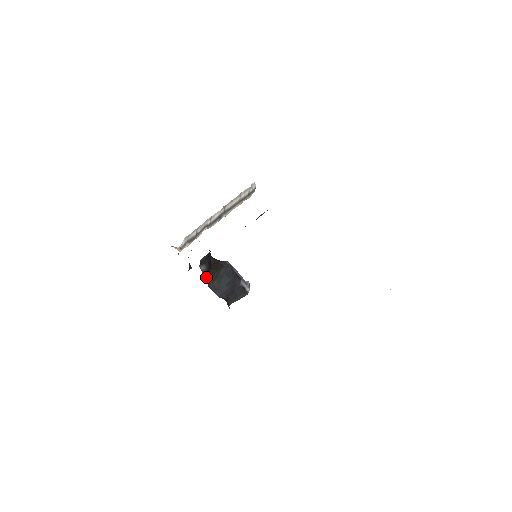
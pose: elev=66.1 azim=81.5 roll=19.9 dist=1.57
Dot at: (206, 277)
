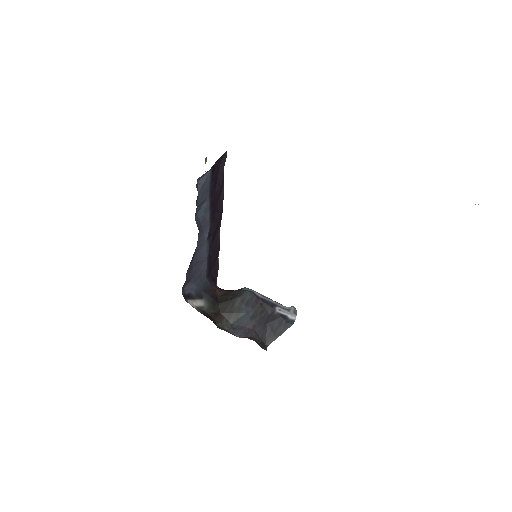
Dot at: (211, 315)
